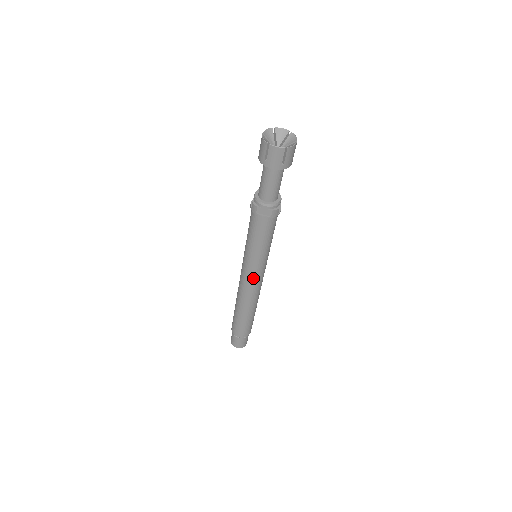
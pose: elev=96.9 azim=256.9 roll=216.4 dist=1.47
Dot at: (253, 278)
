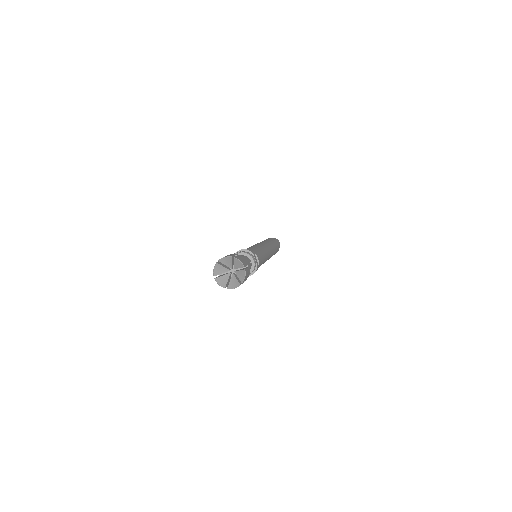
Dot at: occluded
